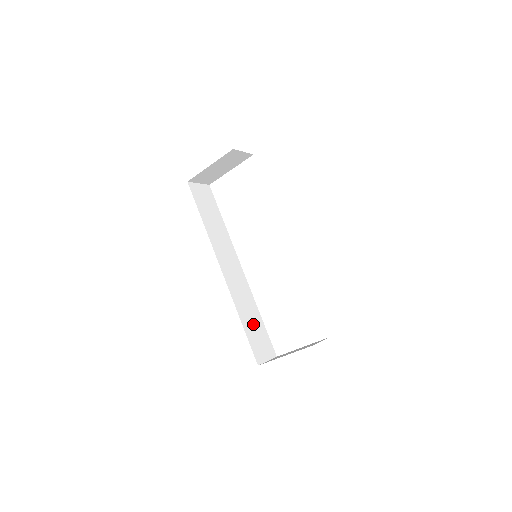
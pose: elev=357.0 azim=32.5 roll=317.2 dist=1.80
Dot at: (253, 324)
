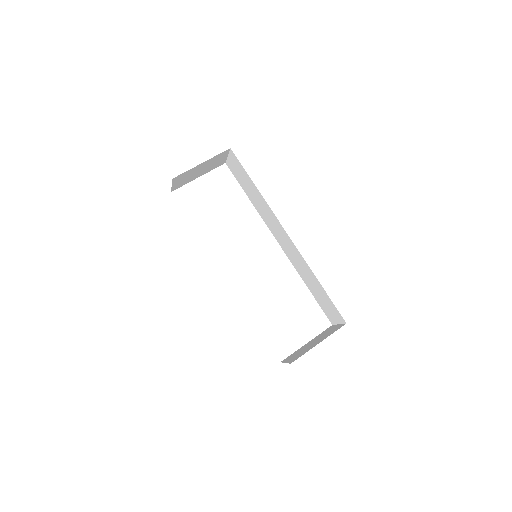
Dot at: occluded
